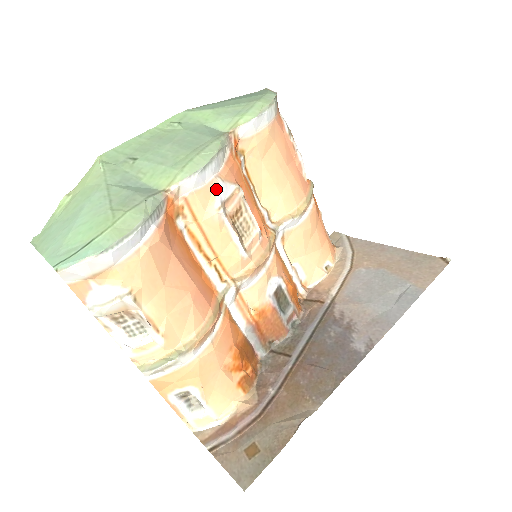
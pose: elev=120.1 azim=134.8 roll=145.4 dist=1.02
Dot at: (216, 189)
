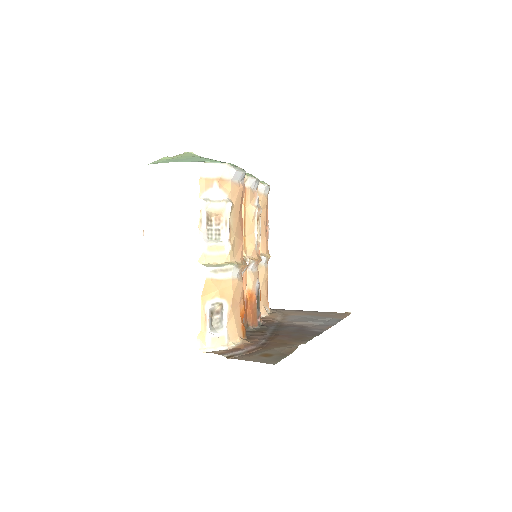
Dot at: (256, 197)
